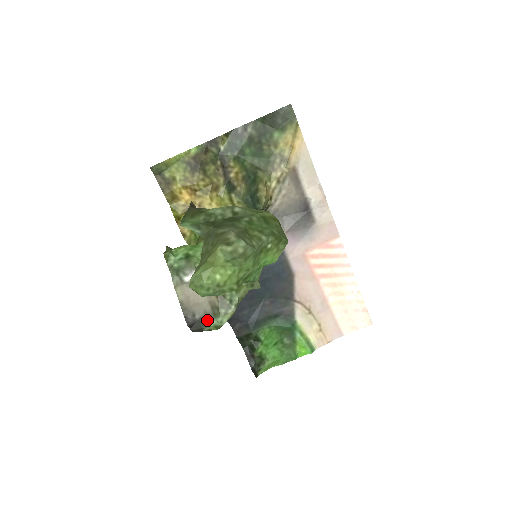
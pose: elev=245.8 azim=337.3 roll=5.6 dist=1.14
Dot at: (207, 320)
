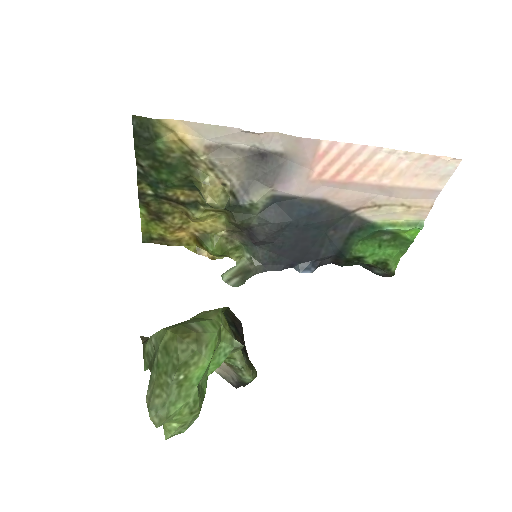
Dot at: (241, 380)
